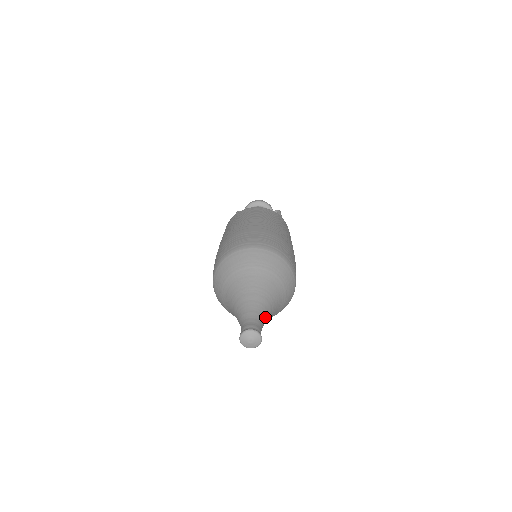
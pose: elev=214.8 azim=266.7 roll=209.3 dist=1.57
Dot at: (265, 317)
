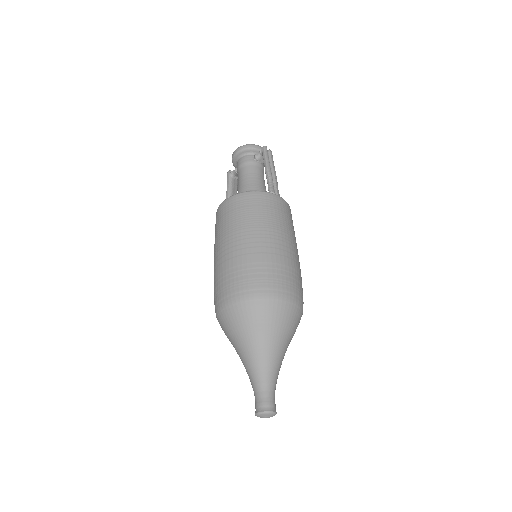
Dot at: (272, 377)
